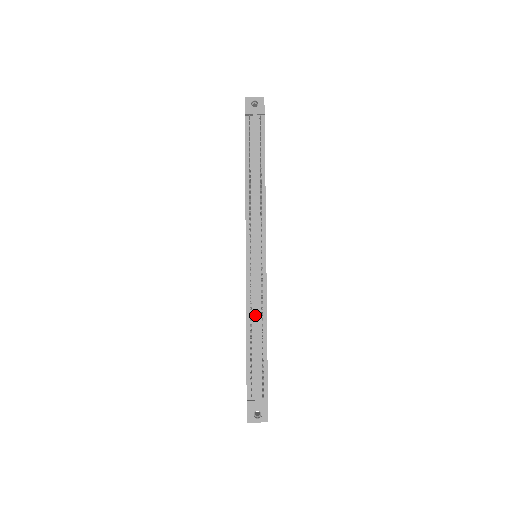
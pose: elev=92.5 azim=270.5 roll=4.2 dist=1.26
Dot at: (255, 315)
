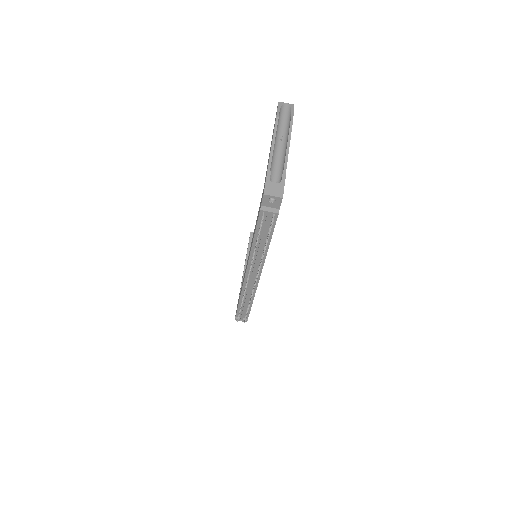
Dot at: (246, 297)
